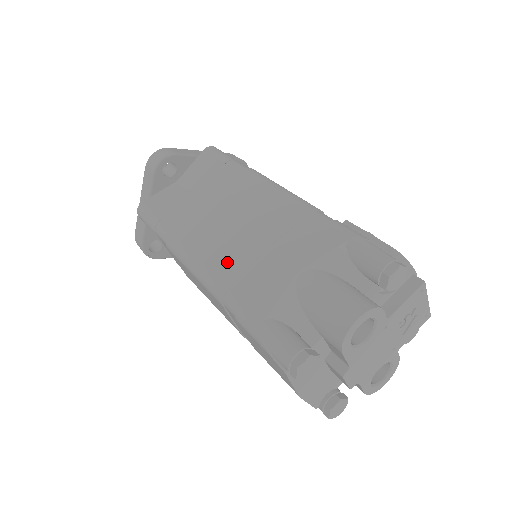
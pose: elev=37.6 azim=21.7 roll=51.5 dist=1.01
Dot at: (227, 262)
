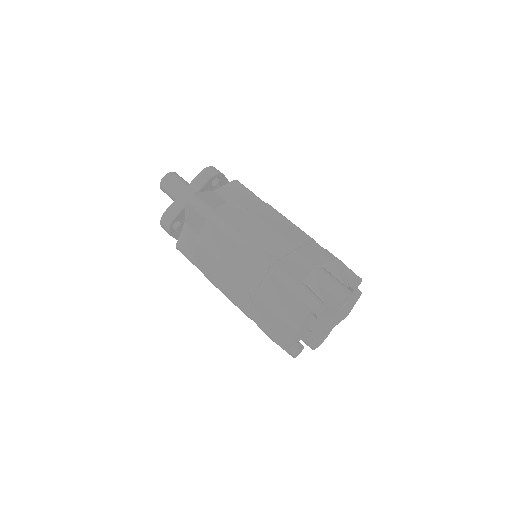
Dot at: (271, 248)
